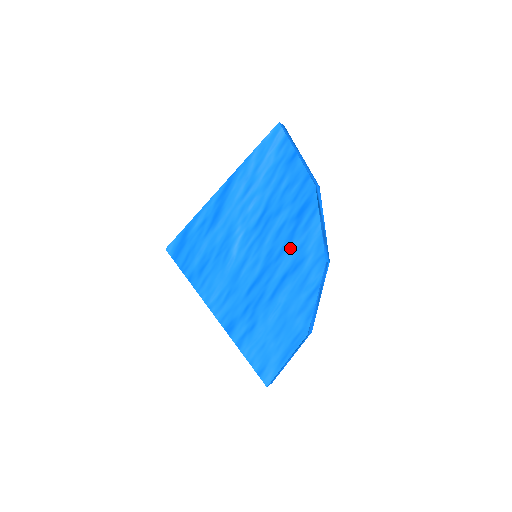
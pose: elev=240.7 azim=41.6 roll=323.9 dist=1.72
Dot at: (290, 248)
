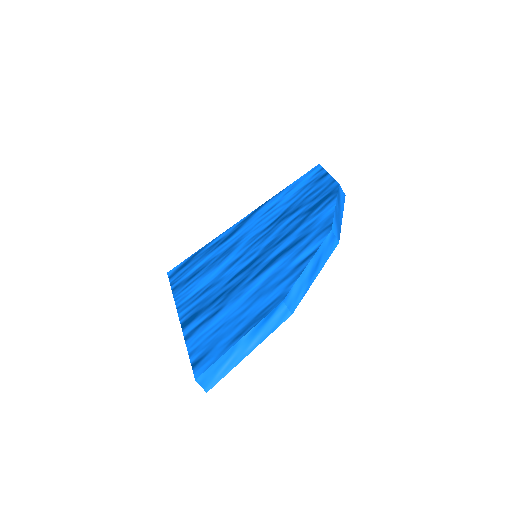
Dot at: (295, 232)
